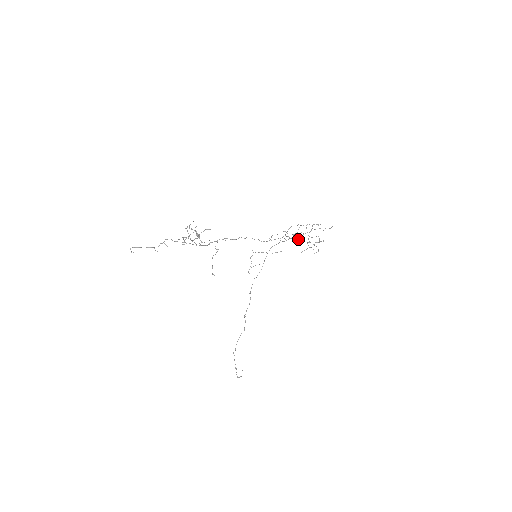
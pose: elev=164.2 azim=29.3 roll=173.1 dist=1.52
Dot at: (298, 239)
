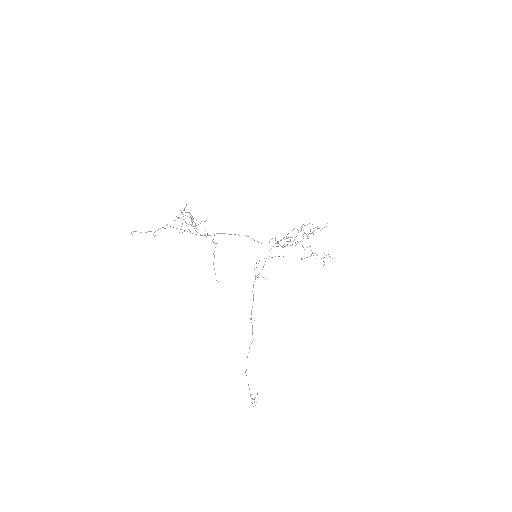
Dot at: (297, 241)
